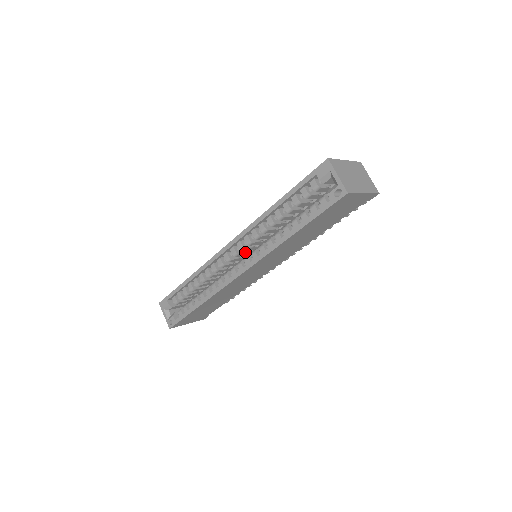
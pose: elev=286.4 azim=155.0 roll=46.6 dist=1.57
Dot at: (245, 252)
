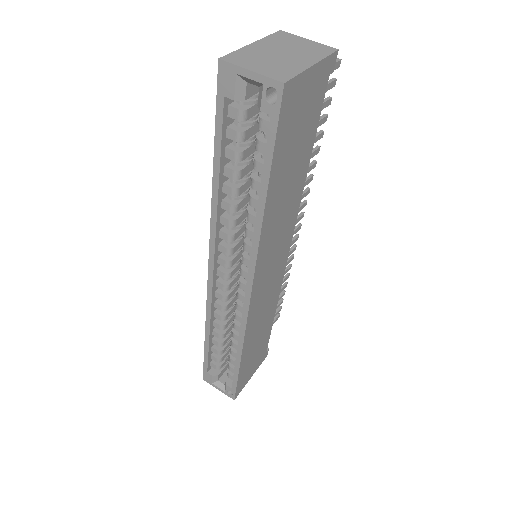
Dot at: (237, 264)
